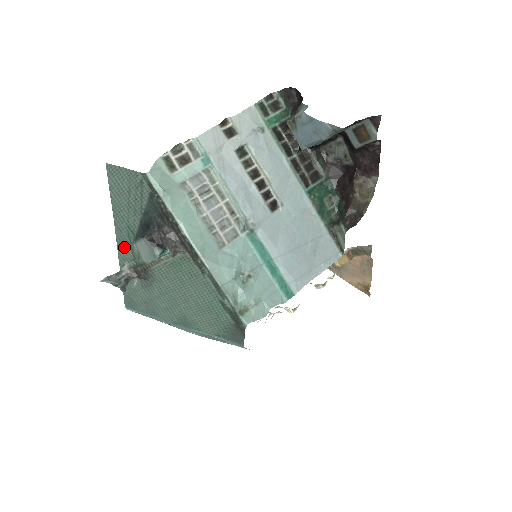
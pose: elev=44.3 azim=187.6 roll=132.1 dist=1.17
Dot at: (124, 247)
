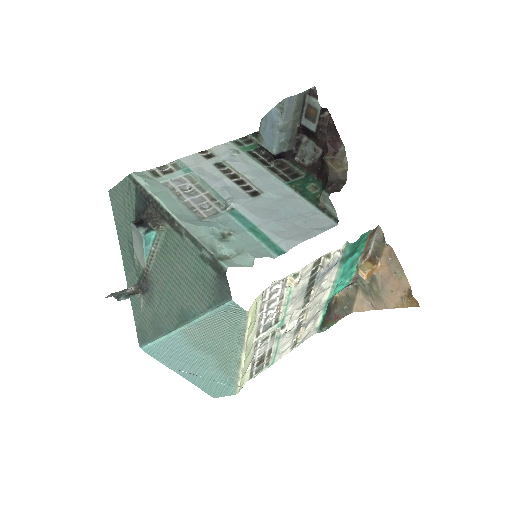
Dot at: (129, 267)
